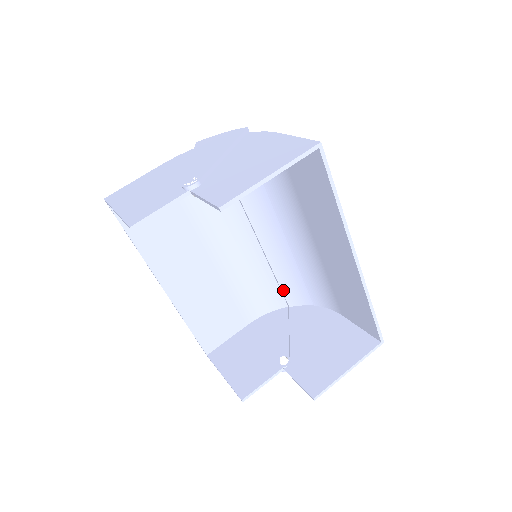
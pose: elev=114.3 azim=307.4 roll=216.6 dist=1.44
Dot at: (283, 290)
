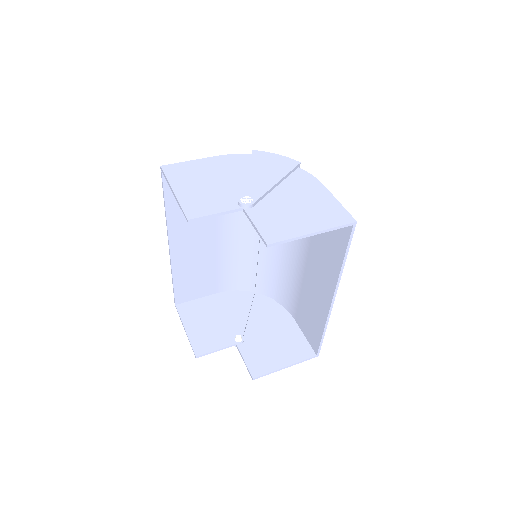
Dot at: (257, 279)
